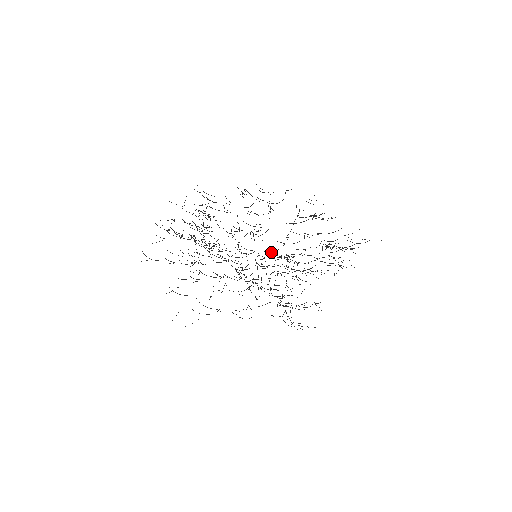
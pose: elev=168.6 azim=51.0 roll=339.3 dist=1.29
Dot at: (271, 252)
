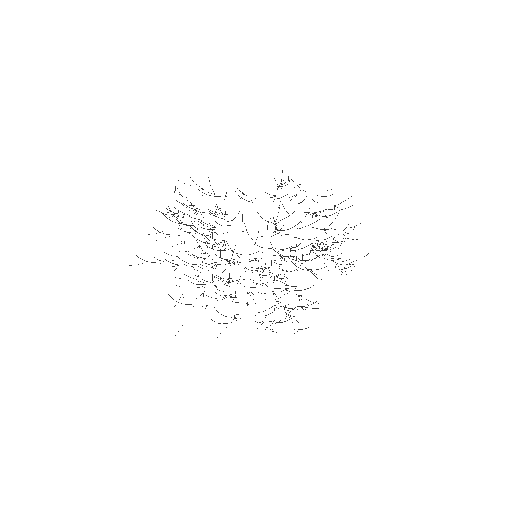
Dot at: (306, 246)
